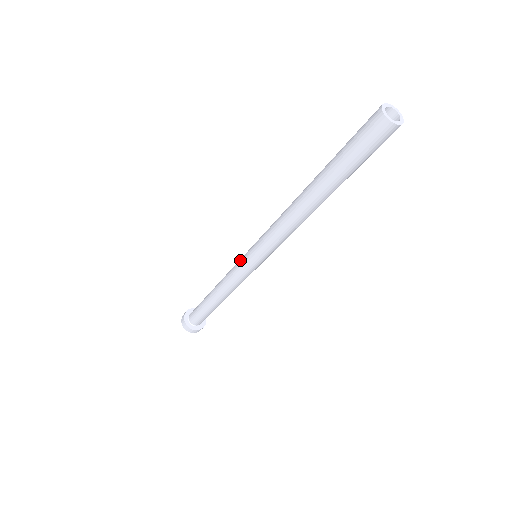
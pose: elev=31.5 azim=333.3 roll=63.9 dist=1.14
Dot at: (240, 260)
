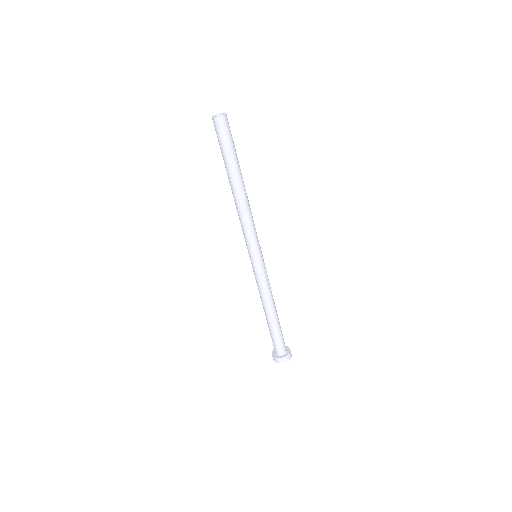
Dot at: occluded
